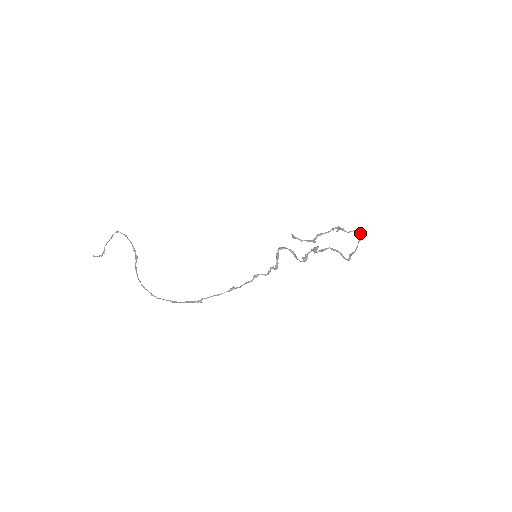
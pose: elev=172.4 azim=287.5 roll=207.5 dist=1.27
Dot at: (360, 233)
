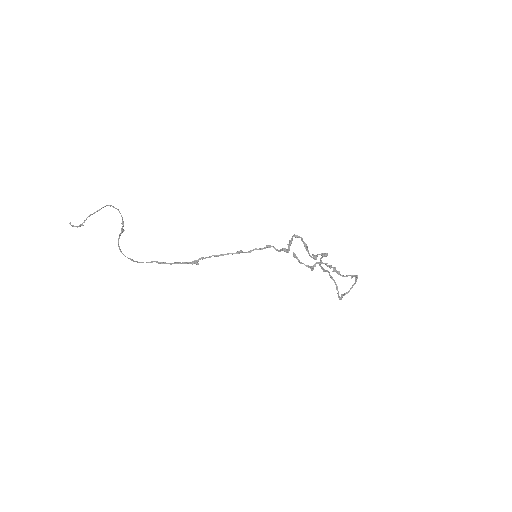
Dot at: (356, 277)
